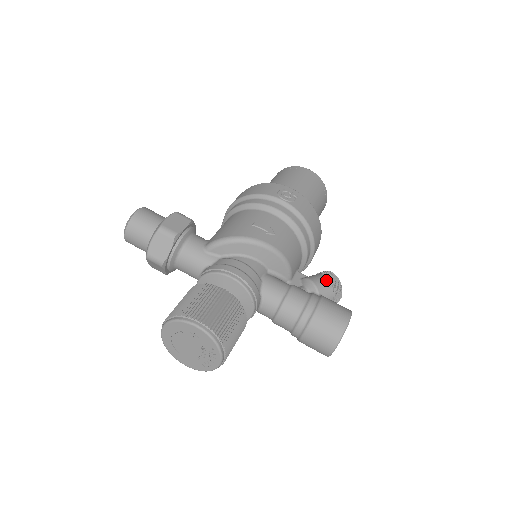
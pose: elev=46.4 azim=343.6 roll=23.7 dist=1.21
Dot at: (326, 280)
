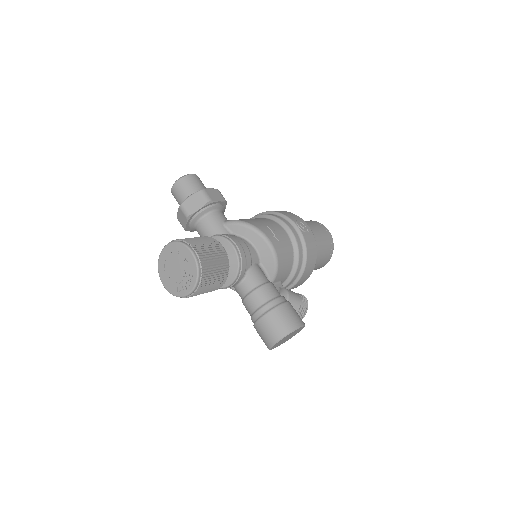
Dot at: (298, 297)
